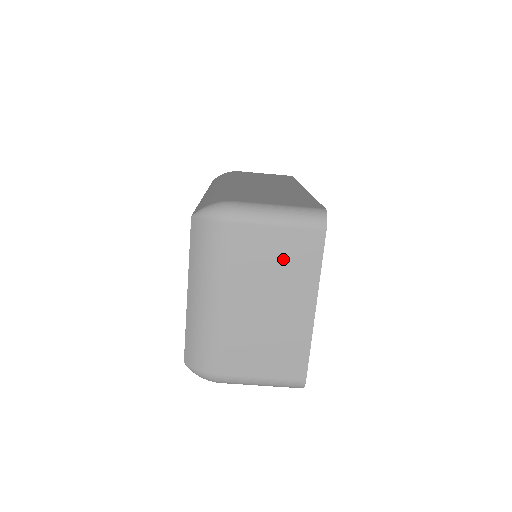
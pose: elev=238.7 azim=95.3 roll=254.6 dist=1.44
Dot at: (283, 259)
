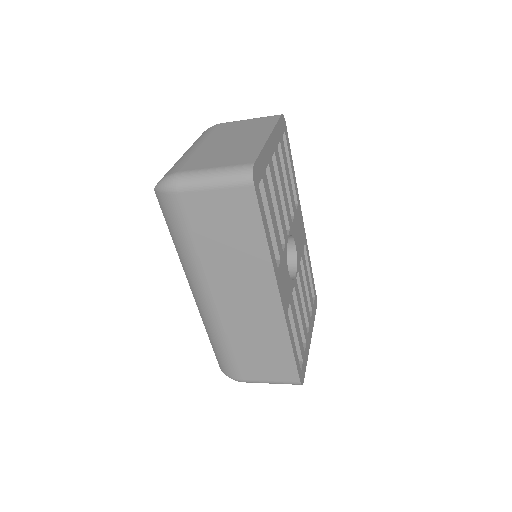
Dot at: occluded
